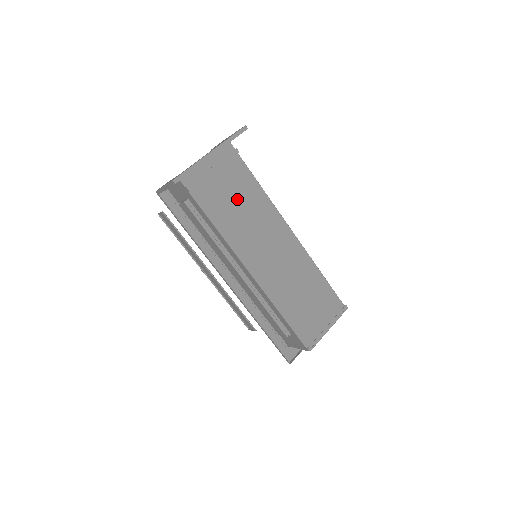
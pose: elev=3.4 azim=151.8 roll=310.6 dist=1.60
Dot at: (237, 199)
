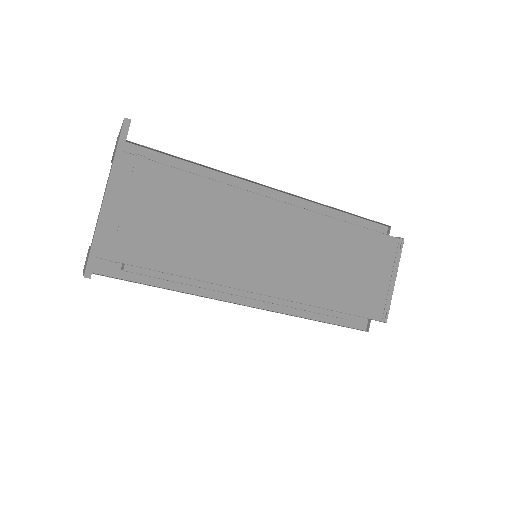
Dot at: (185, 220)
